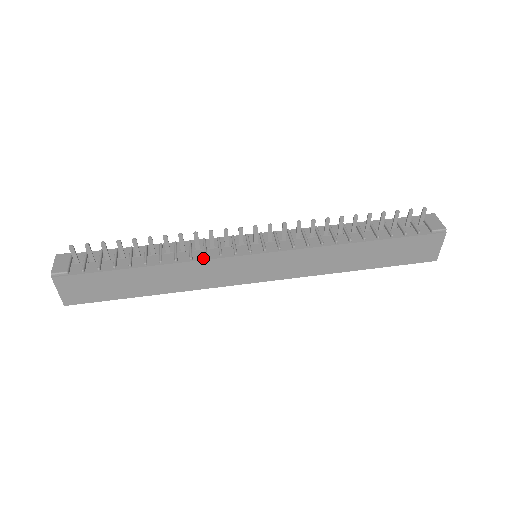
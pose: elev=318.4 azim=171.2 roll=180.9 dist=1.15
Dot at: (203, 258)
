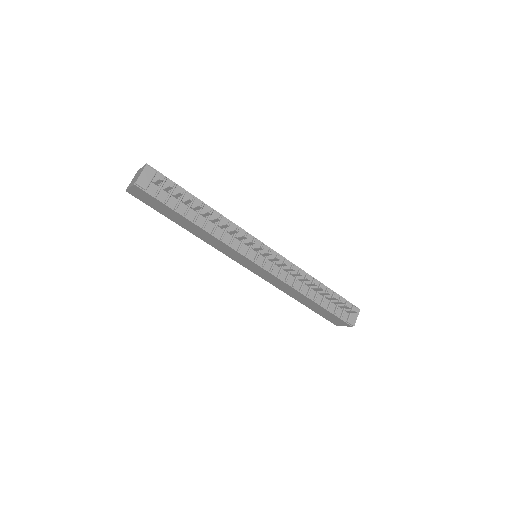
Dot at: (228, 243)
